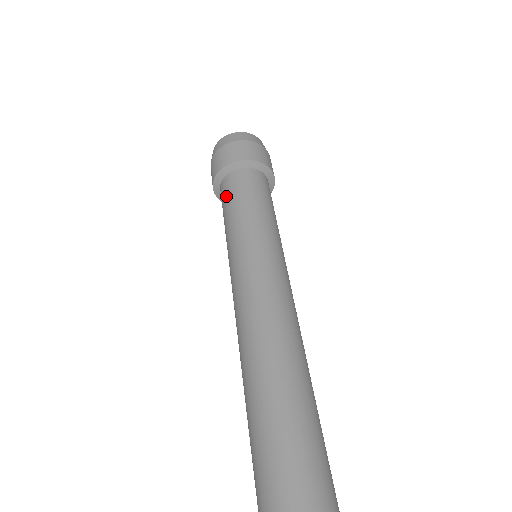
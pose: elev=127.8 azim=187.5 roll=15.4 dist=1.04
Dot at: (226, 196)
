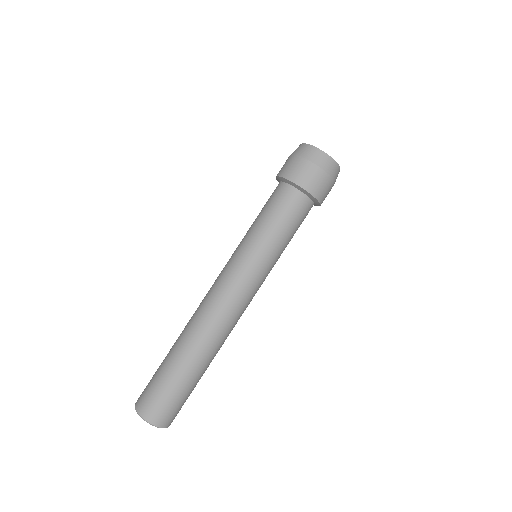
Dot at: occluded
